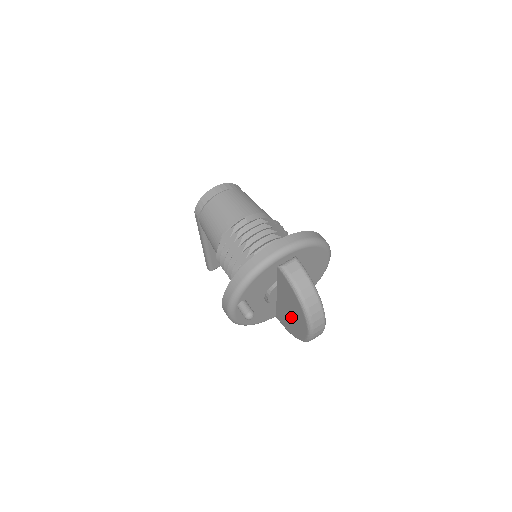
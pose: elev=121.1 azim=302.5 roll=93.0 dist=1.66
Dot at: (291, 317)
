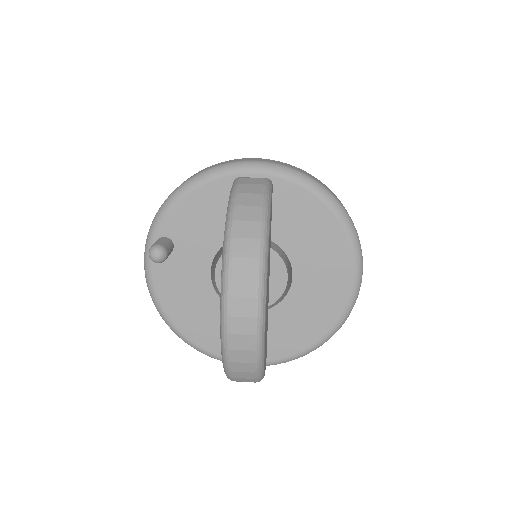
Dot at: occluded
